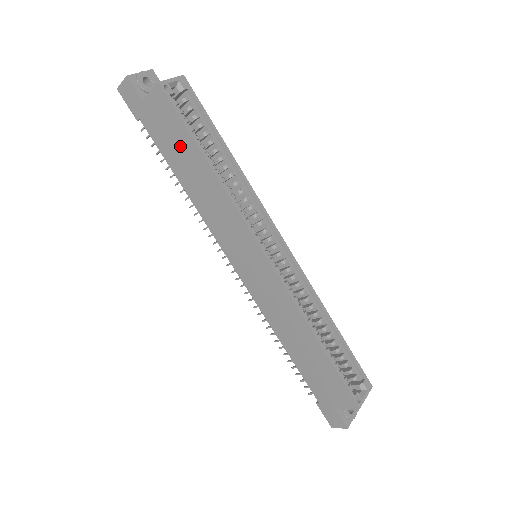
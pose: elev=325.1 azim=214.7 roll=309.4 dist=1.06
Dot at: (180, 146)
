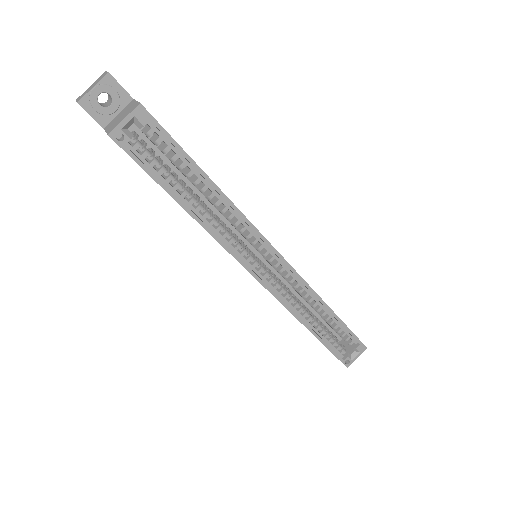
Dot at: occluded
